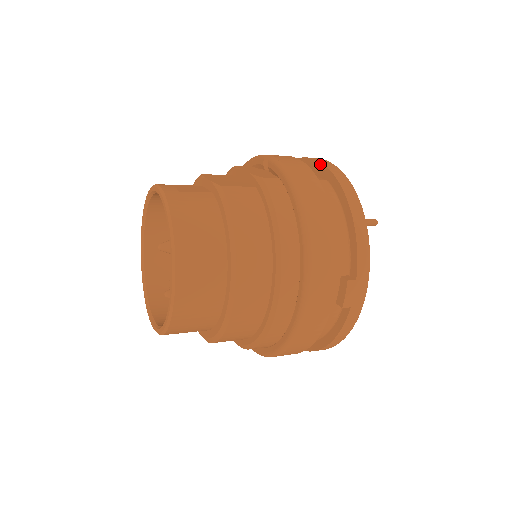
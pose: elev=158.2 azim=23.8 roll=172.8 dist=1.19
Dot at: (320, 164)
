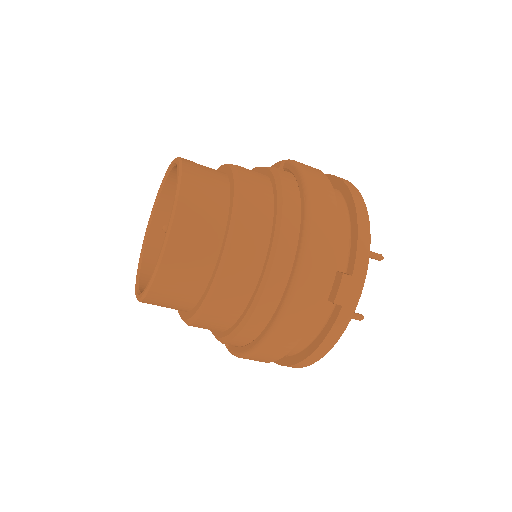
Dot at: (333, 177)
